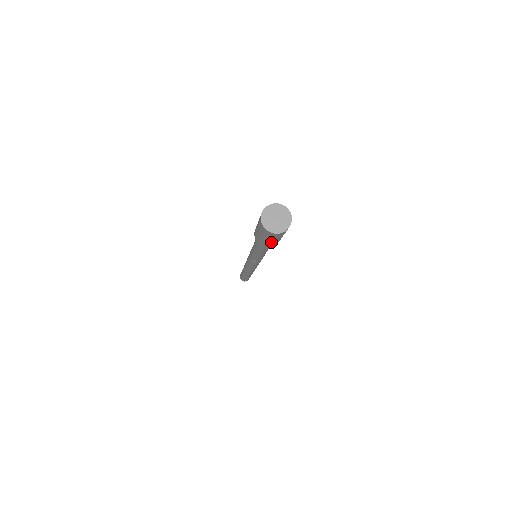
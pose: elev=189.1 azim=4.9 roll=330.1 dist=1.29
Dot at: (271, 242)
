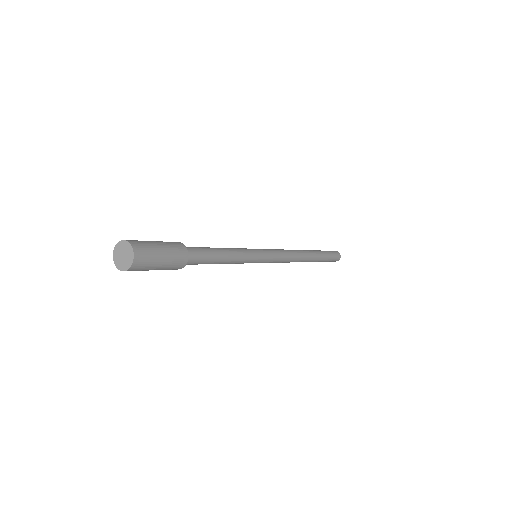
Dot at: occluded
